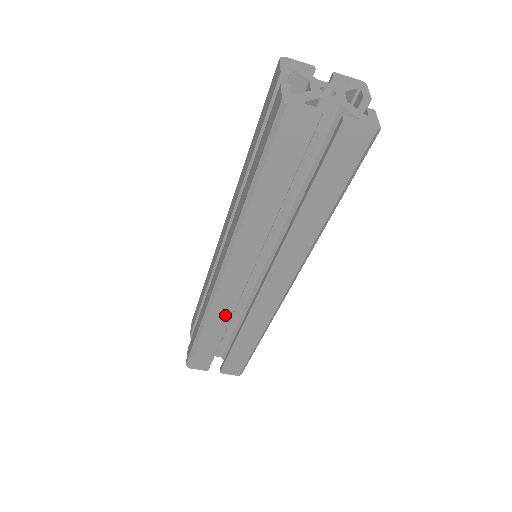
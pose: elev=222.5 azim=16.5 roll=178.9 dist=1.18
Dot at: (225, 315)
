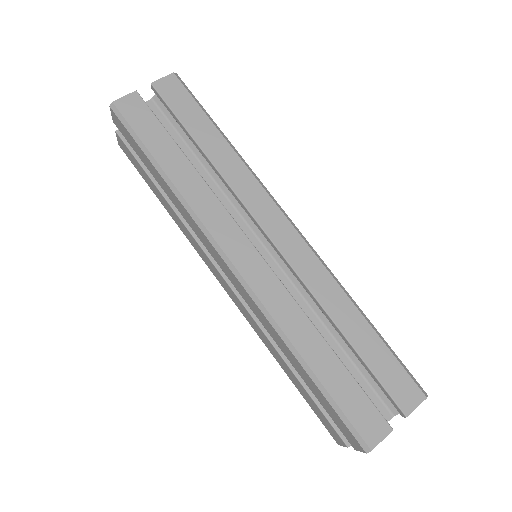
Dot at: (292, 310)
